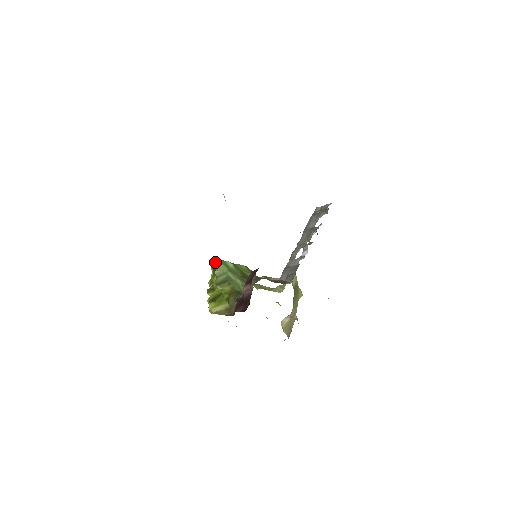
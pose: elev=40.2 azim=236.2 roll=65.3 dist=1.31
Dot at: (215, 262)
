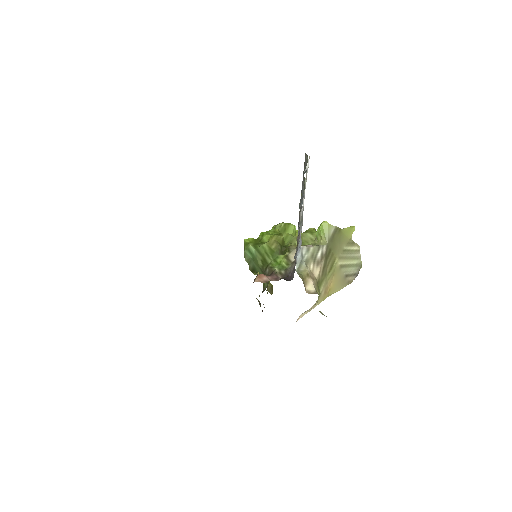
Dot at: (244, 246)
